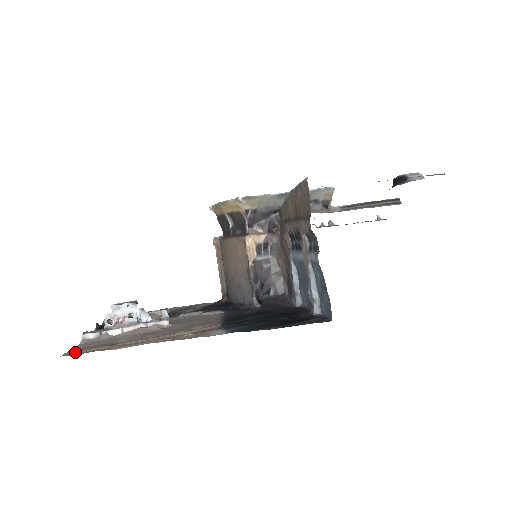
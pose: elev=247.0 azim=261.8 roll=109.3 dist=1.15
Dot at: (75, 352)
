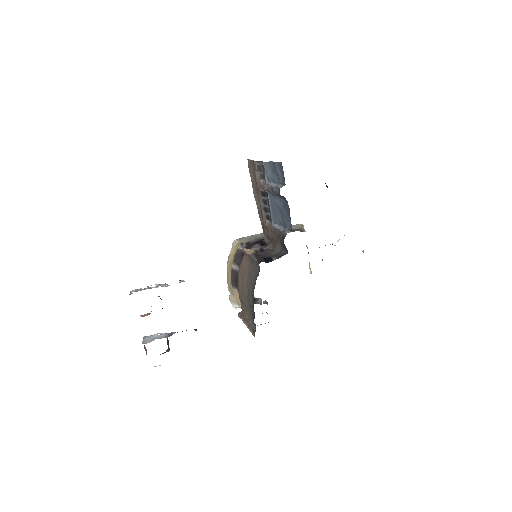
Dot at: occluded
